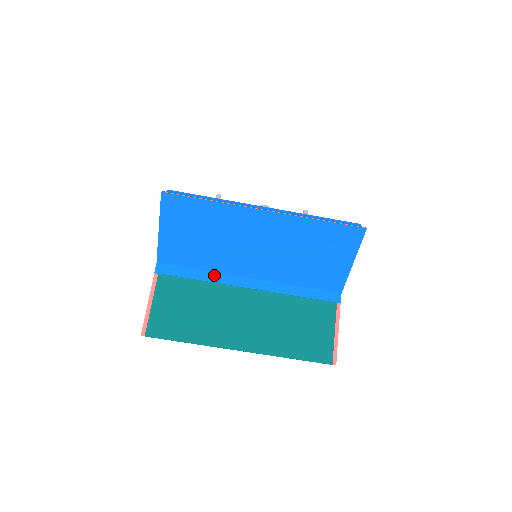
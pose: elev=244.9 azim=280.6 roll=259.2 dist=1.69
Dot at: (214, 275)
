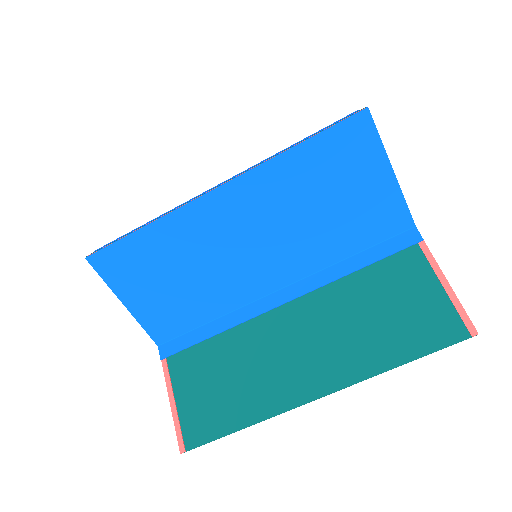
Dot at: (231, 316)
